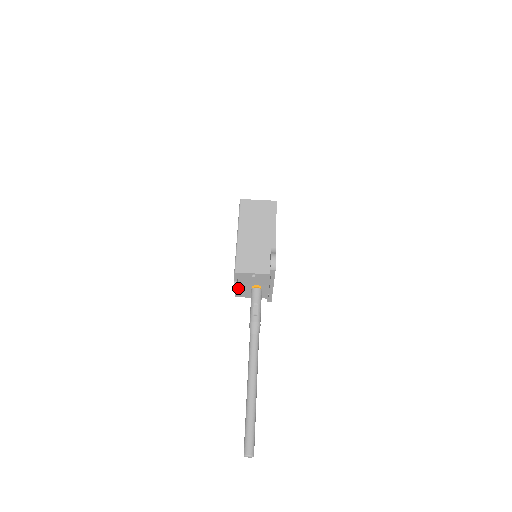
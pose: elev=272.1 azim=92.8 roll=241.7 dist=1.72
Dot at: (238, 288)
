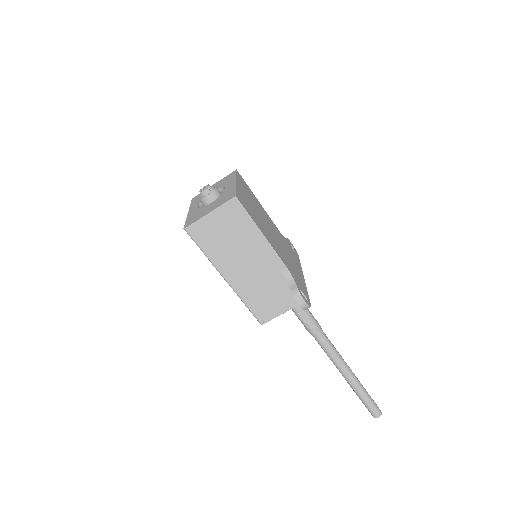
Dot at: occluded
